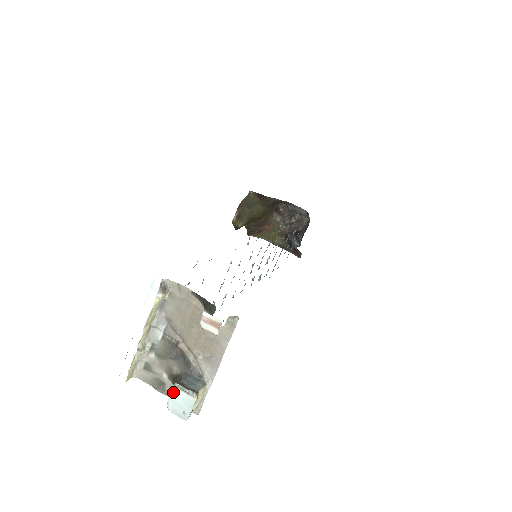
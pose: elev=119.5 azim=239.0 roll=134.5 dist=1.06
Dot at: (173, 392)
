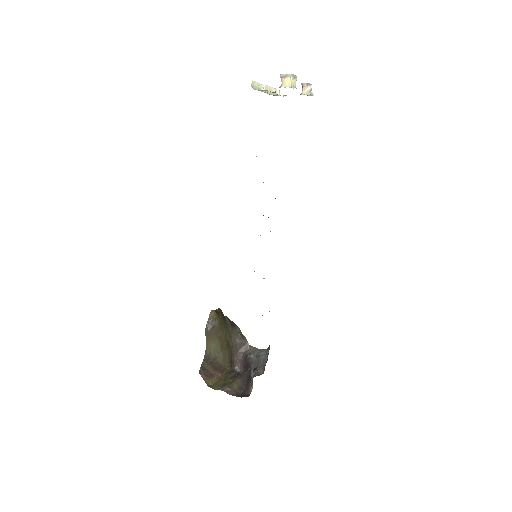
Dot at: occluded
